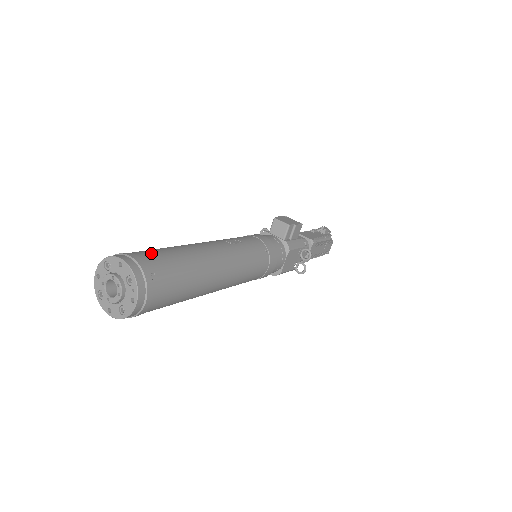
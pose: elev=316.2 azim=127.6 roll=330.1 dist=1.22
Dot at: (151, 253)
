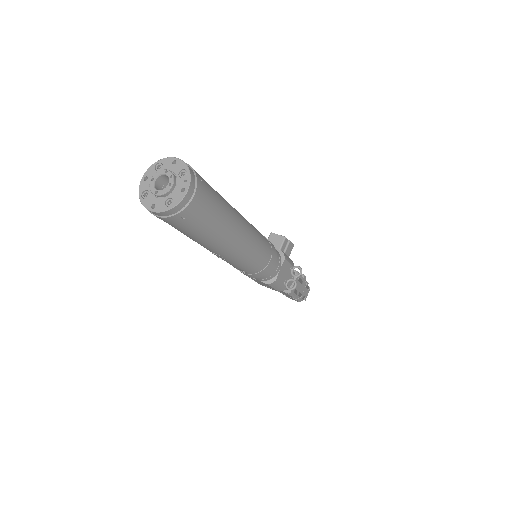
Dot at: occluded
